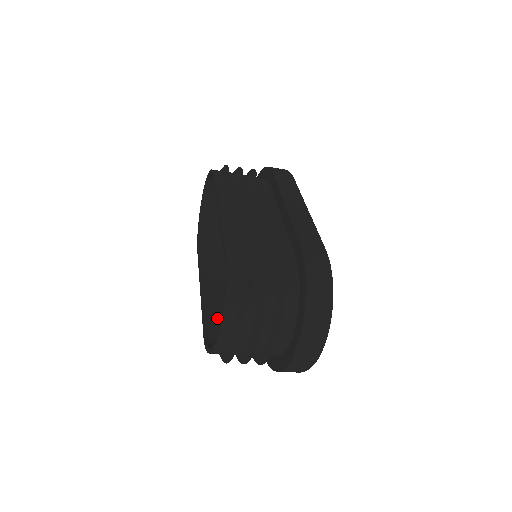
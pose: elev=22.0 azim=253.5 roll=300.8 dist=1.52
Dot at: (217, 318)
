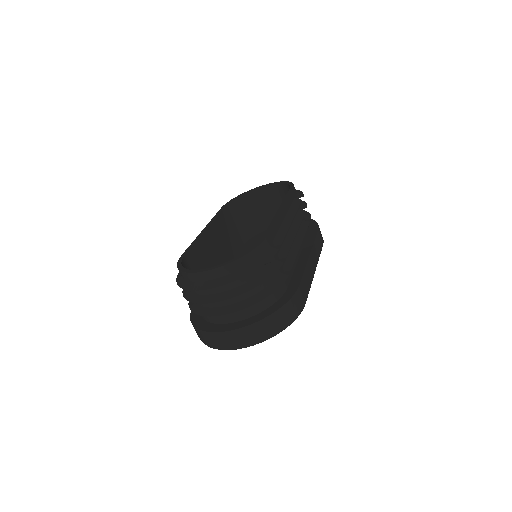
Dot at: (197, 257)
